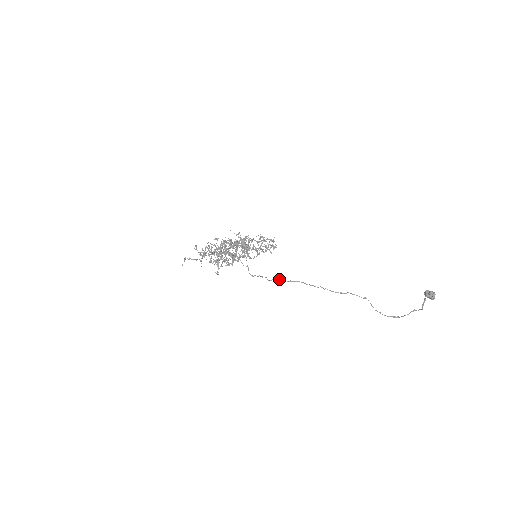
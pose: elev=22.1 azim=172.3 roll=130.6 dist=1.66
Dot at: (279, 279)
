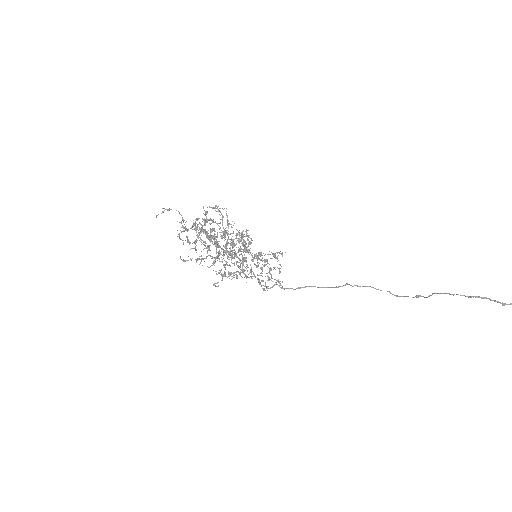
Dot at: (284, 288)
